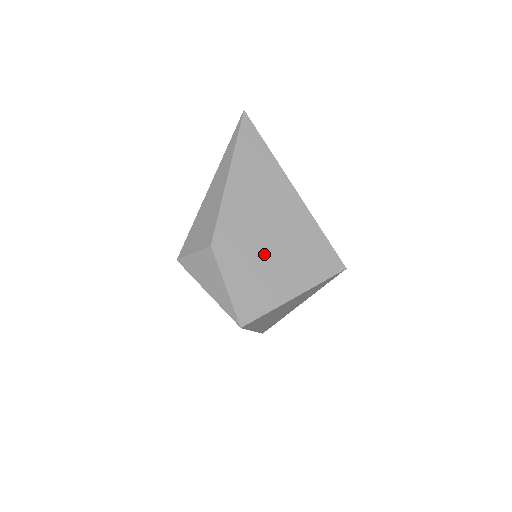
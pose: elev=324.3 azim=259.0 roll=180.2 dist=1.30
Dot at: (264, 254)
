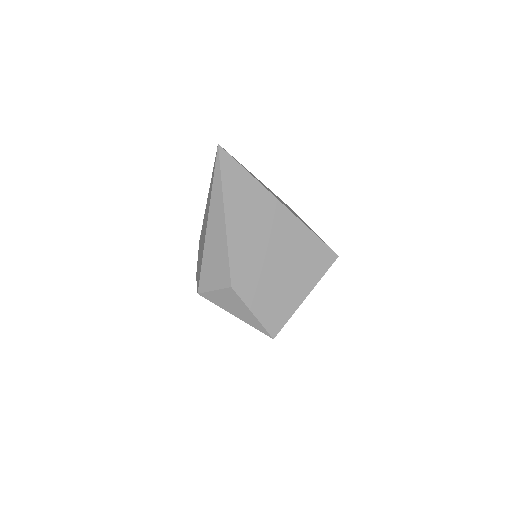
Dot at: (274, 274)
